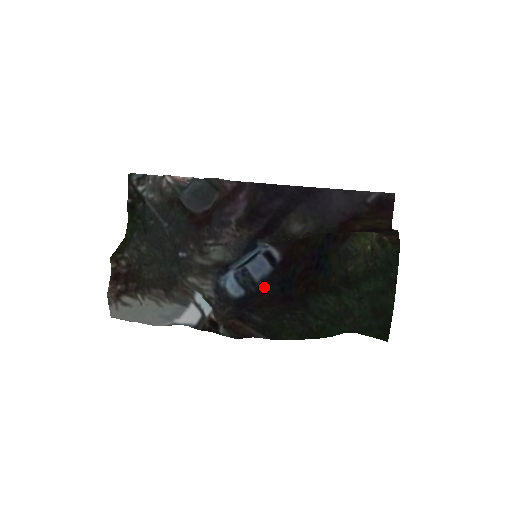
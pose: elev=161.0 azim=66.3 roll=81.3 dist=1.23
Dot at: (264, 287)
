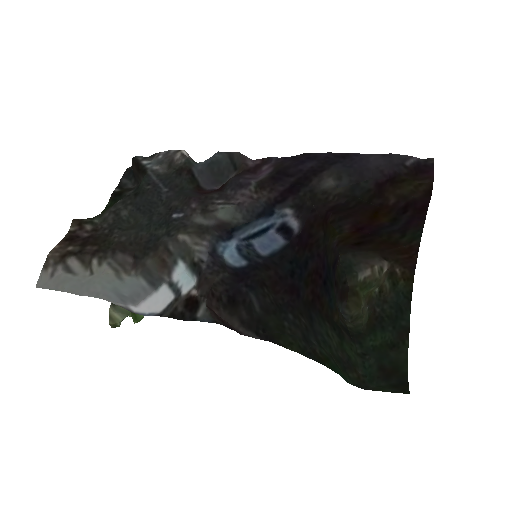
Dot at: (273, 260)
